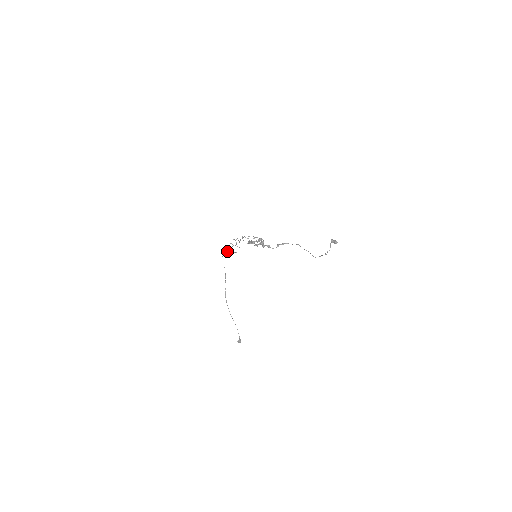
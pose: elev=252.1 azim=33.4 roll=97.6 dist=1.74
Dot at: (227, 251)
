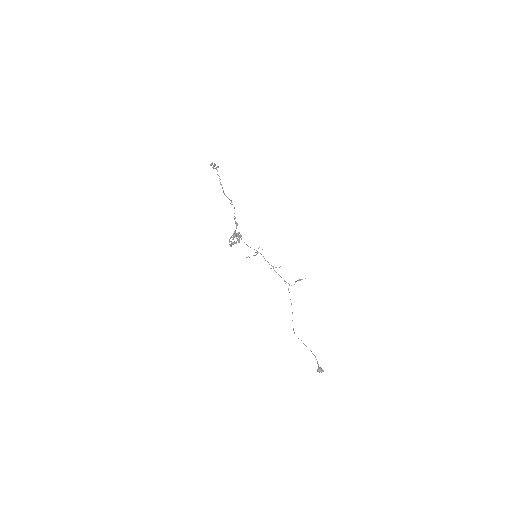
Dot at: (286, 282)
